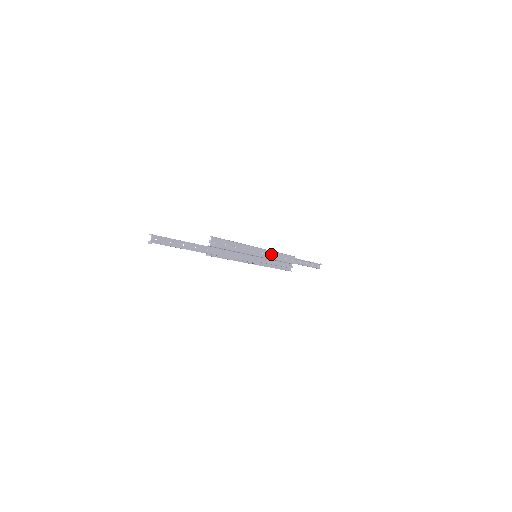
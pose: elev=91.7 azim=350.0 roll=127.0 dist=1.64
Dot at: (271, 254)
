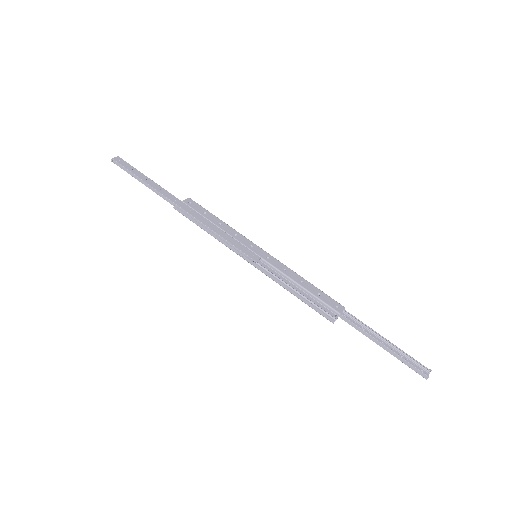
Dot at: (287, 271)
